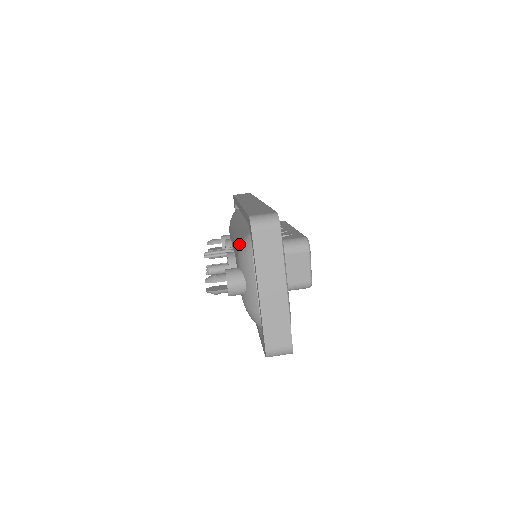
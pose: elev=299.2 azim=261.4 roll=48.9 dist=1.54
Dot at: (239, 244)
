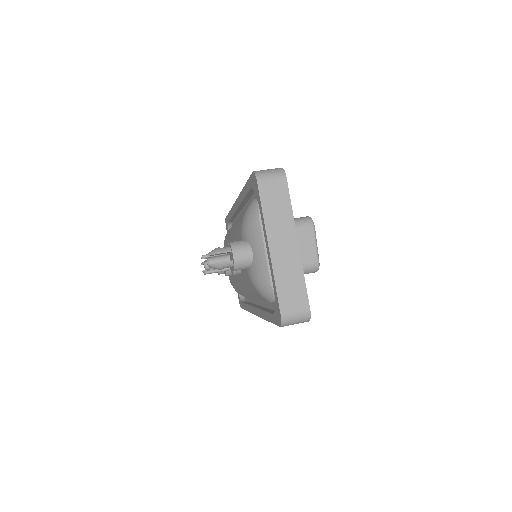
Dot at: (242, 217)
